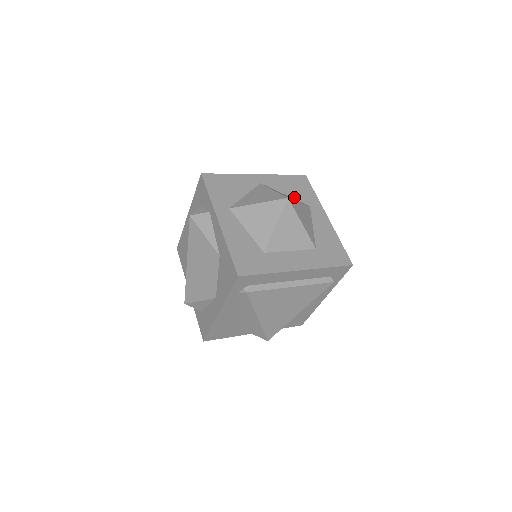
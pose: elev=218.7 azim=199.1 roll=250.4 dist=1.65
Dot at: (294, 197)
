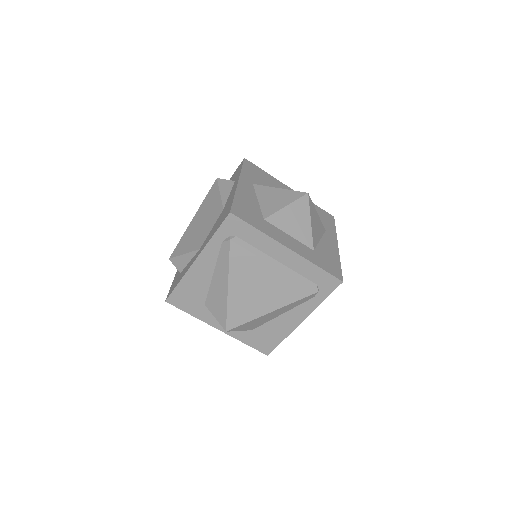
Dot at: occluded
